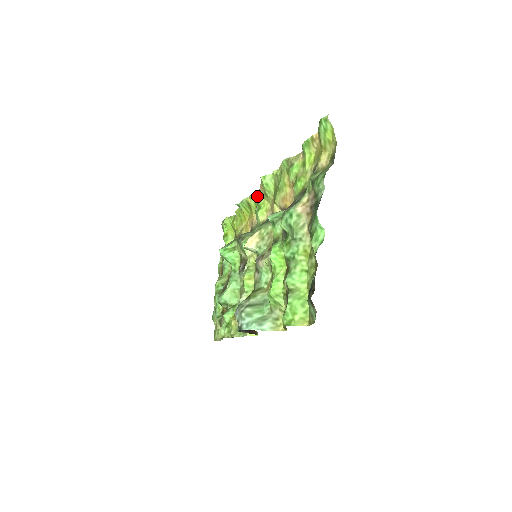
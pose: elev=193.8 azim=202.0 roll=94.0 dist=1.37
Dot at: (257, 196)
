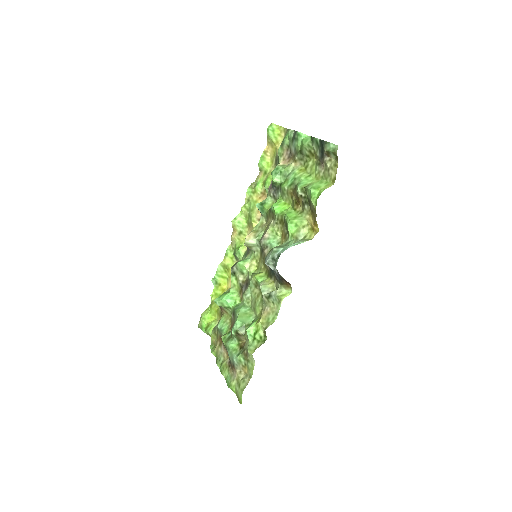
Dot at: (231, 249)
